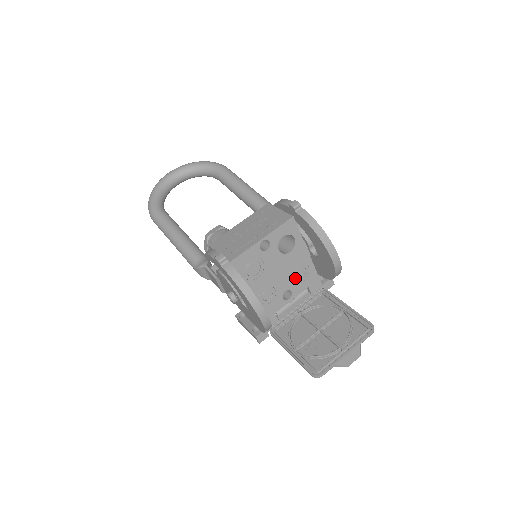
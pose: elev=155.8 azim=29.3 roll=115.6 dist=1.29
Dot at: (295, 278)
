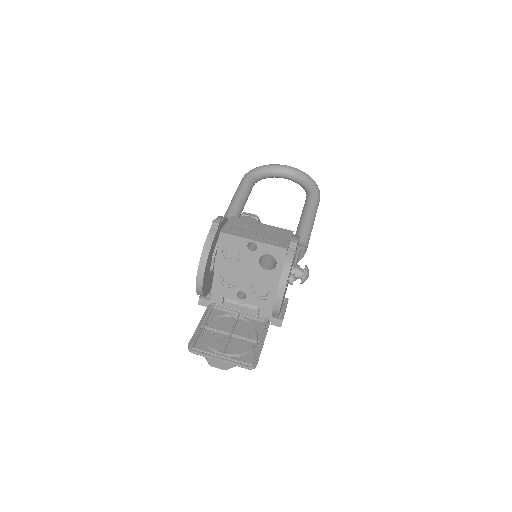
Dot at: (256, 291)
